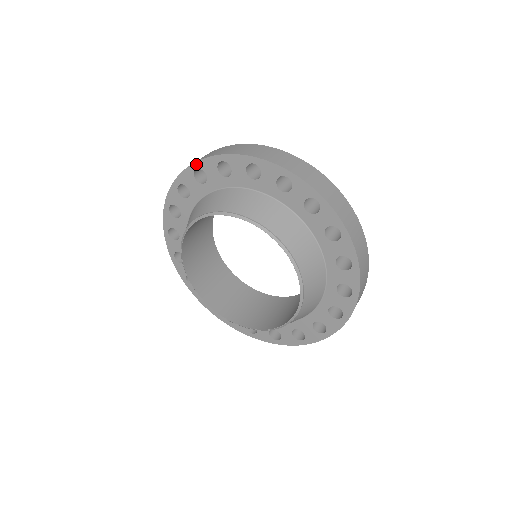
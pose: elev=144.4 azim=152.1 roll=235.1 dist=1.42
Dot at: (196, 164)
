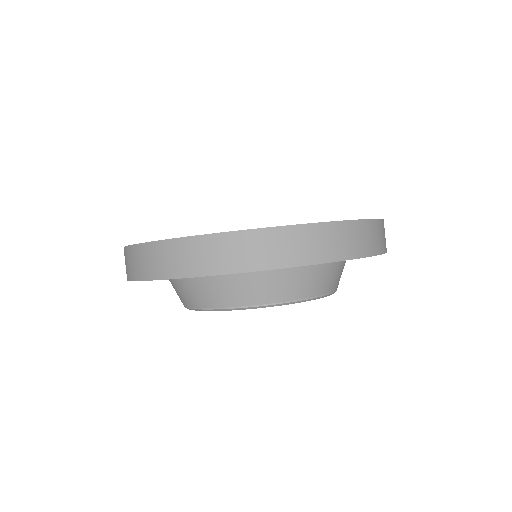
Dot at: occluded
